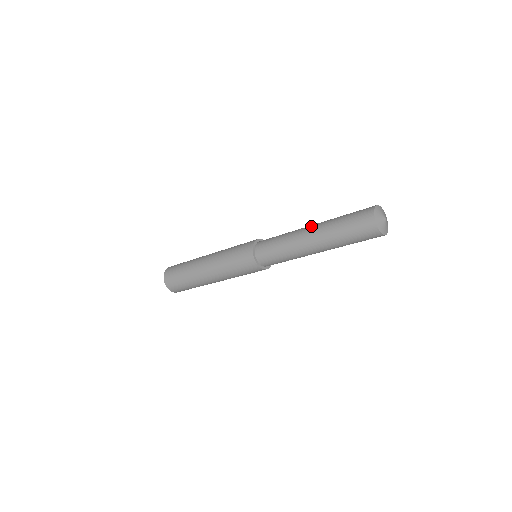
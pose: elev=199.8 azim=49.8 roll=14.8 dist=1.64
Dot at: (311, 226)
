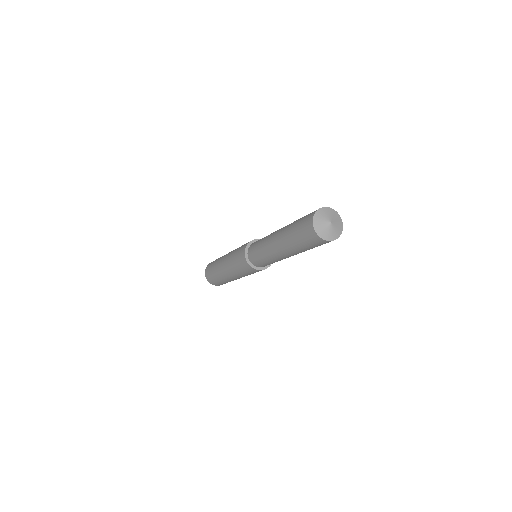
Dot at: (276, 244)
